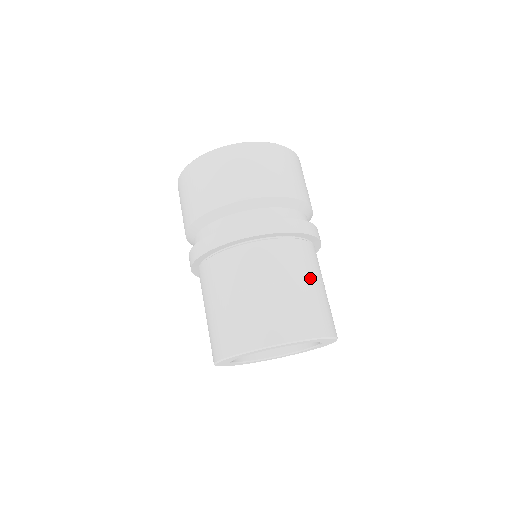
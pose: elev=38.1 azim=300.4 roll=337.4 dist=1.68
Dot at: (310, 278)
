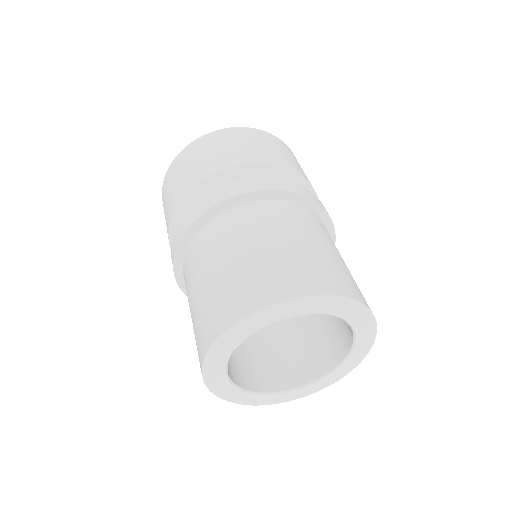
Dot at: (299, 235)
